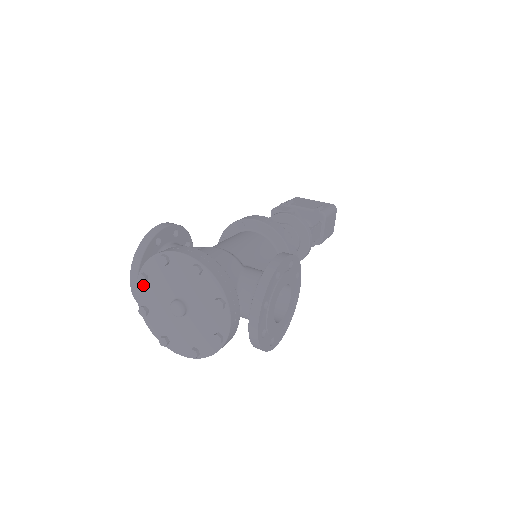
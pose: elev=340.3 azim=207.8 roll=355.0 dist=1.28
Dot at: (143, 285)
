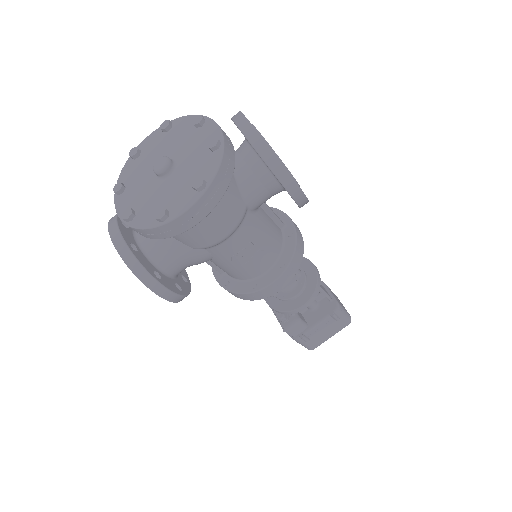
Dot at: (121, 197)
